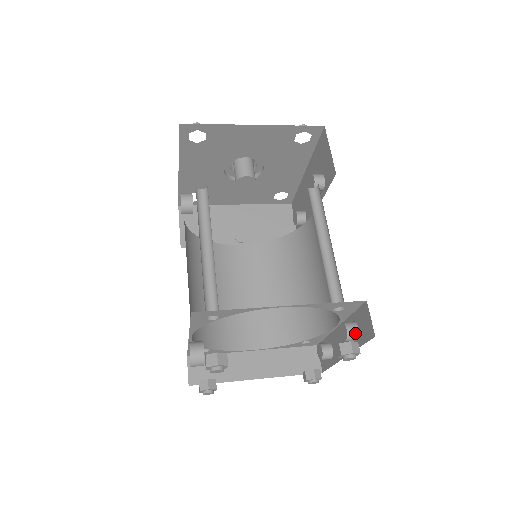
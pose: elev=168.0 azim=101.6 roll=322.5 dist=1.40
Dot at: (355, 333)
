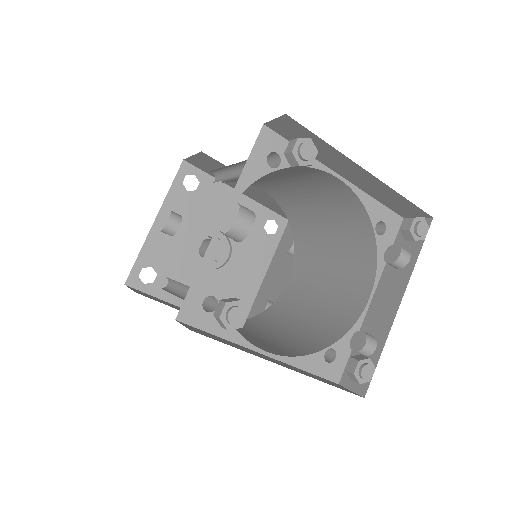
Dot at: (405, 249)
